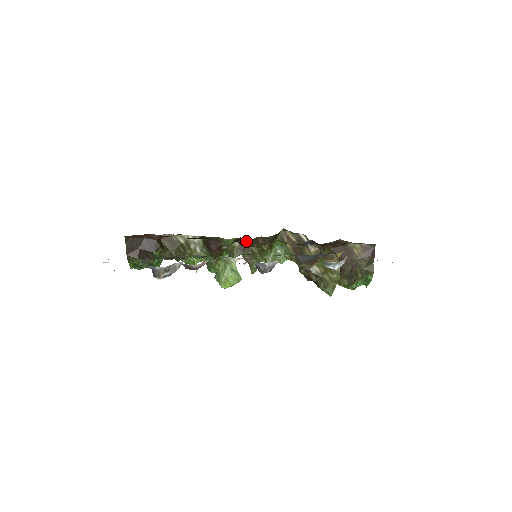
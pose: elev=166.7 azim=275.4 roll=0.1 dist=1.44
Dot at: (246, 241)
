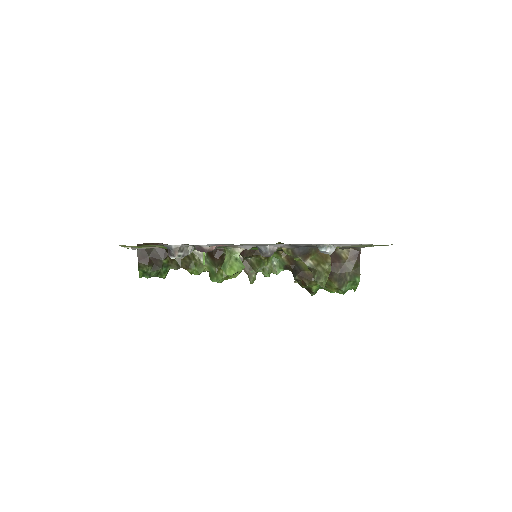
Dot at: (246, 251)
